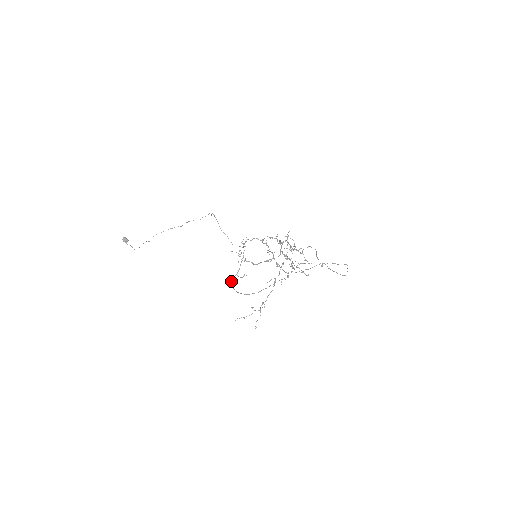
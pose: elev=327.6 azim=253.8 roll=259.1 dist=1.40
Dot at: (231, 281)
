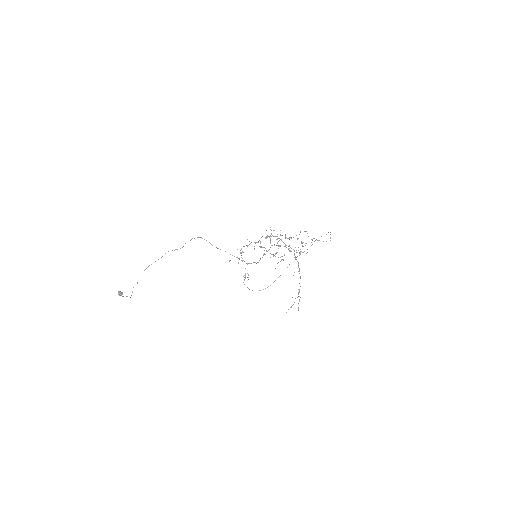
Dot at: occluded
